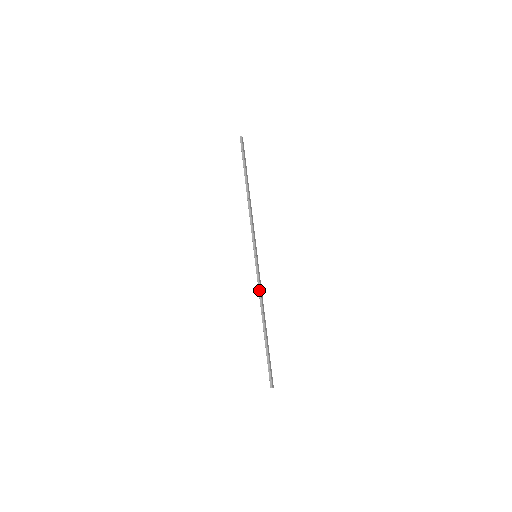
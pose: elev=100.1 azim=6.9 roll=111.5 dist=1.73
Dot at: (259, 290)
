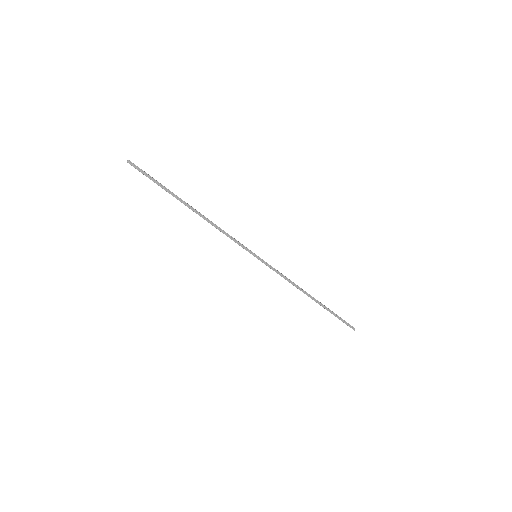
Dot at: (285, 279)
